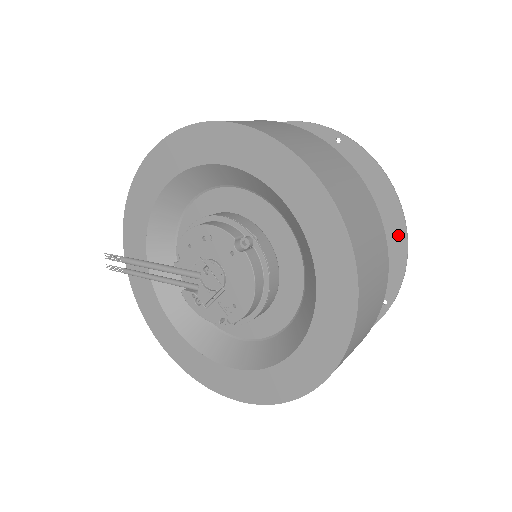
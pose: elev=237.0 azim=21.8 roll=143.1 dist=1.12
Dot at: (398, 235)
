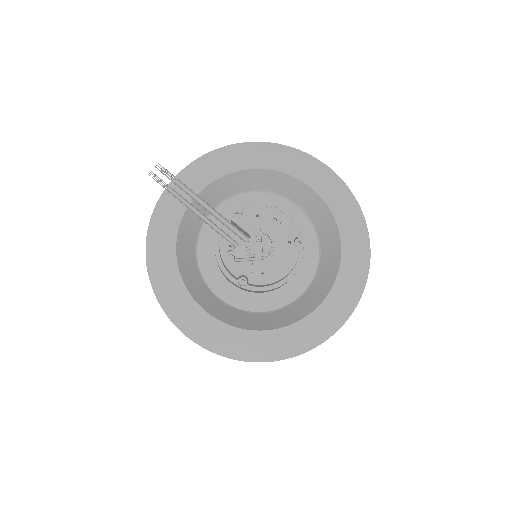
Dot at: occluded
